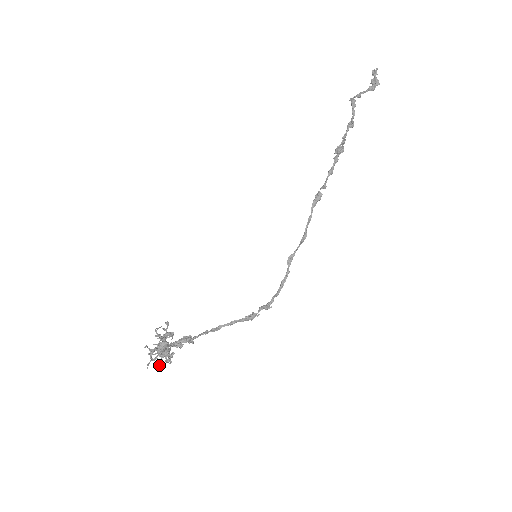
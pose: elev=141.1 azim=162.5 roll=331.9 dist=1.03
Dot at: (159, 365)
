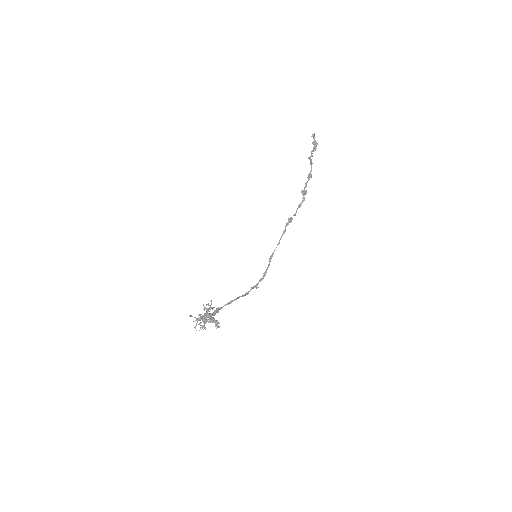
Dot at: (205, 328)
